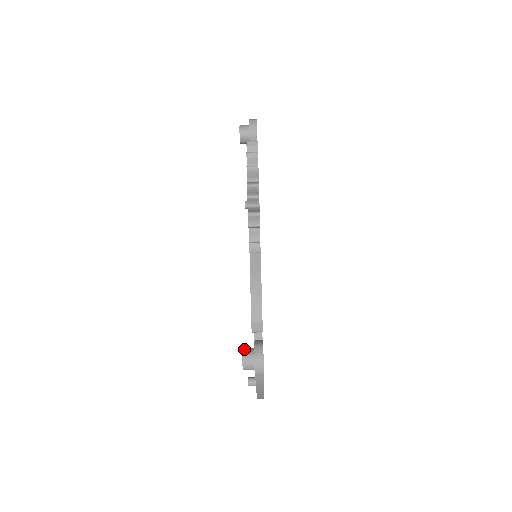
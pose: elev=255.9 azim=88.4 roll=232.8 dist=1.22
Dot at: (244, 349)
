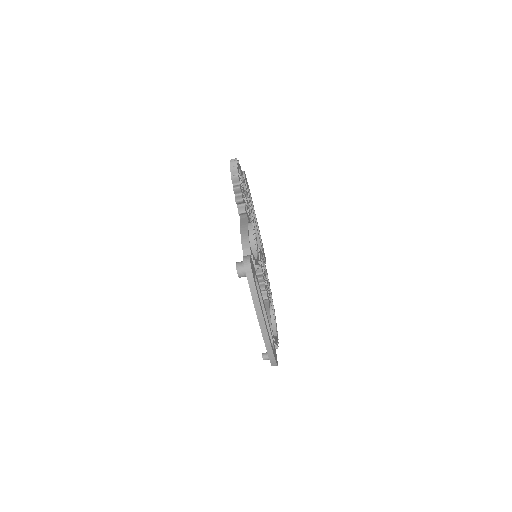
Dot at: (238, 262)
